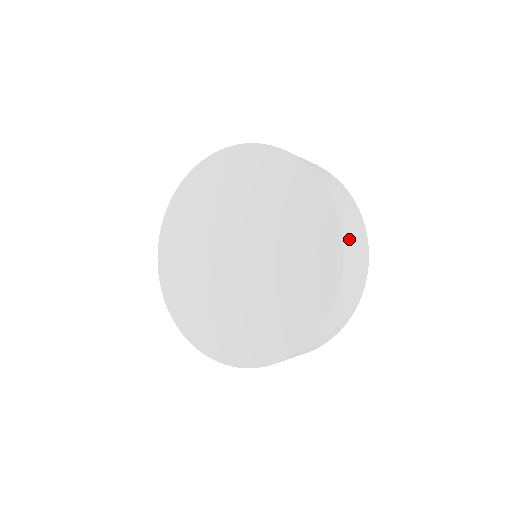
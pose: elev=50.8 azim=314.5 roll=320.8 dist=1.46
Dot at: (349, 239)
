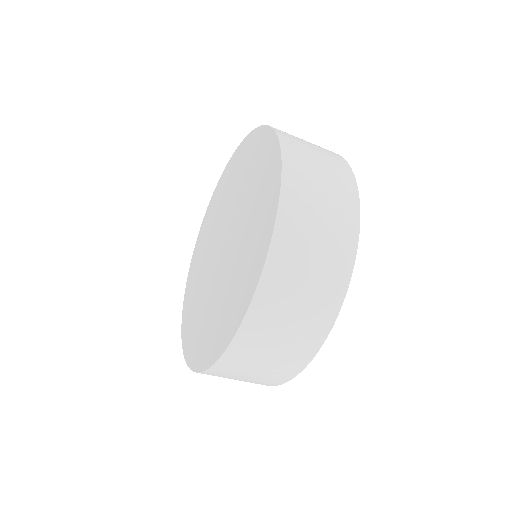
Dot at: (293, 140)
